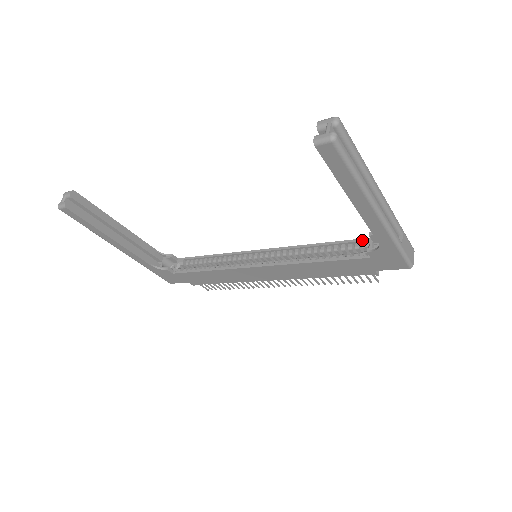
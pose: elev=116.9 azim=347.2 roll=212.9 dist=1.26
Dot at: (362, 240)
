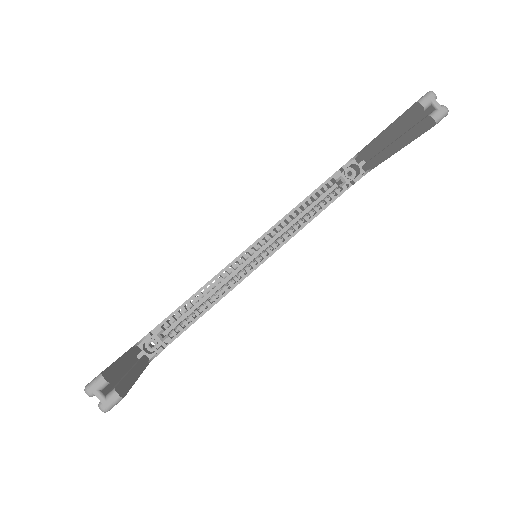
Dot at: (333, 177)
